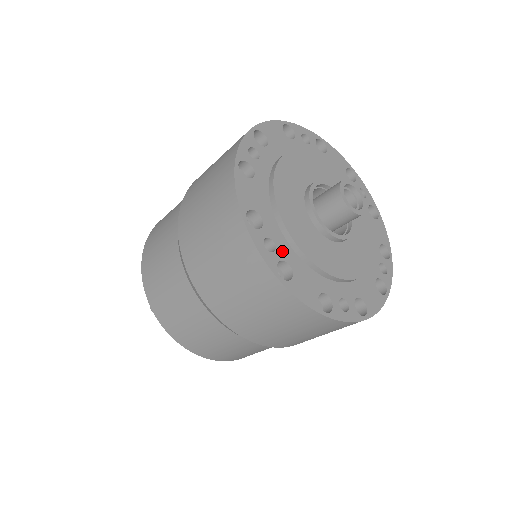
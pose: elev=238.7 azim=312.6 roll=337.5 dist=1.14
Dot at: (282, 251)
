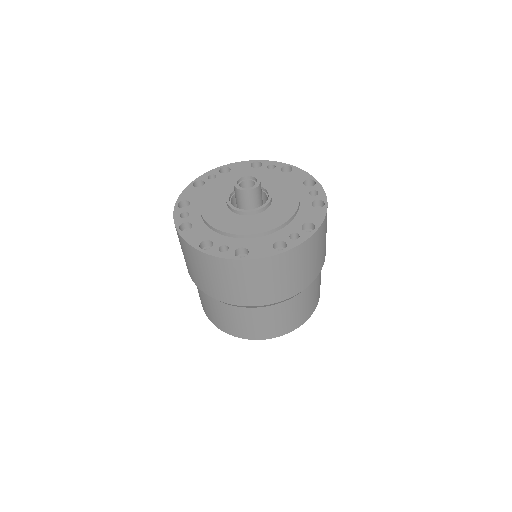
Dot at: (233, 245)
